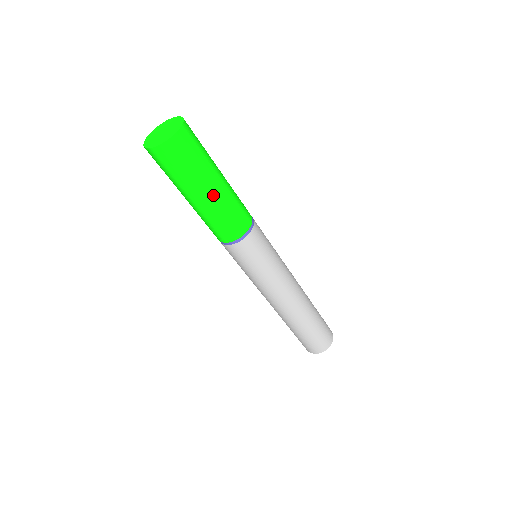
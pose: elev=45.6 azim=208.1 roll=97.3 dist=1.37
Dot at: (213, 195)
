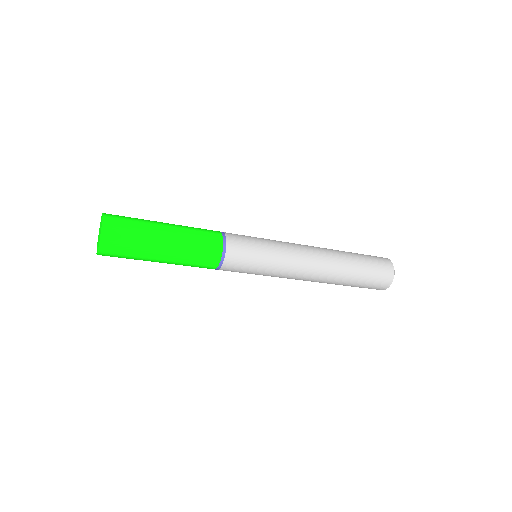
Dot at: (170, 238)
